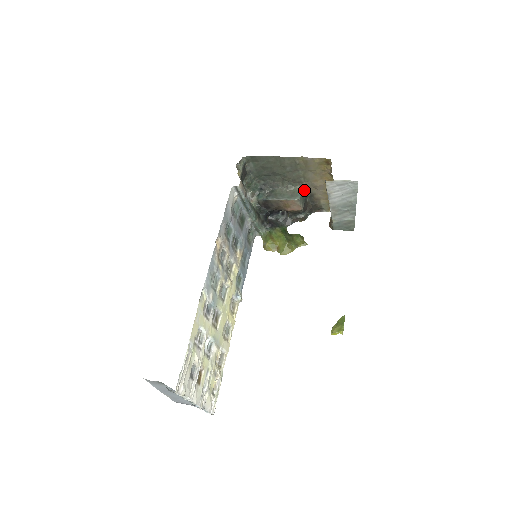
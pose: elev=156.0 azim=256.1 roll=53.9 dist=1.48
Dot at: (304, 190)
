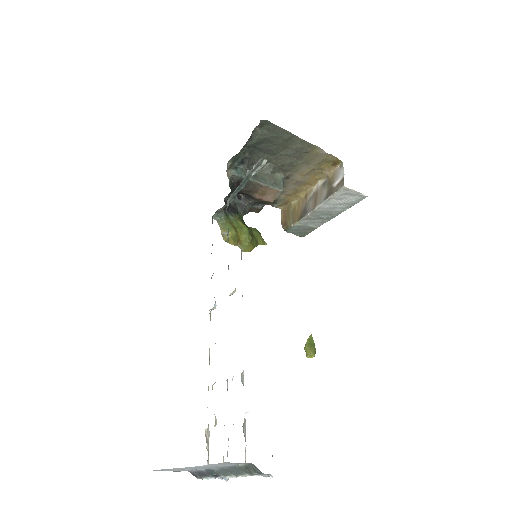
Dot at: (283, 180)
